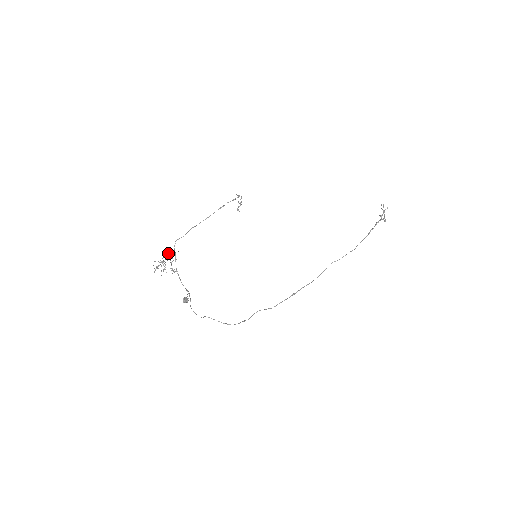
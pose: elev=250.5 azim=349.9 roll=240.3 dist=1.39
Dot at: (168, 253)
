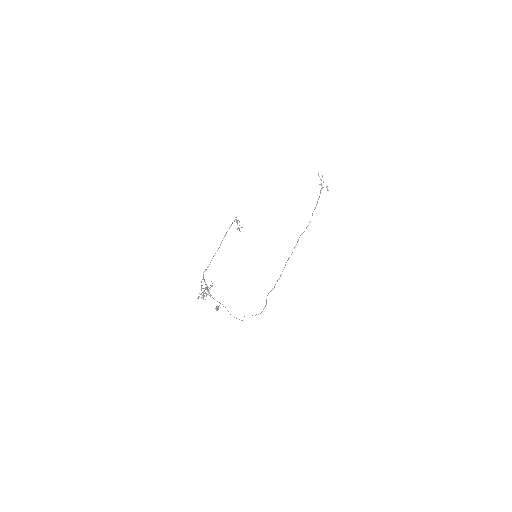
Dot at: occluded
